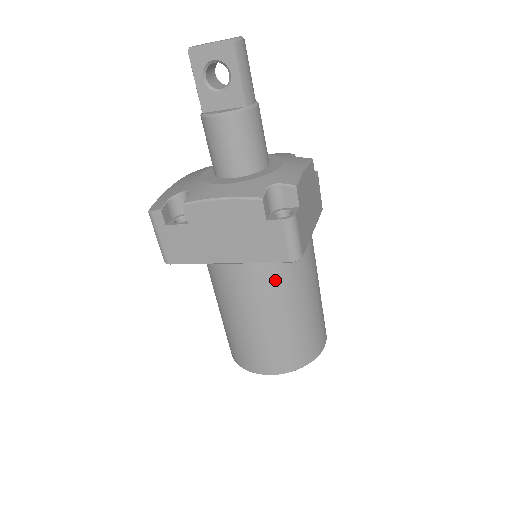
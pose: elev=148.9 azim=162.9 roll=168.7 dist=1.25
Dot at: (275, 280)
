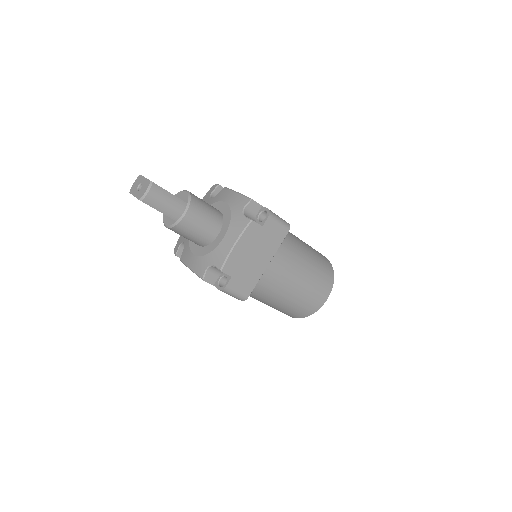
Dot at: (251, 293)
